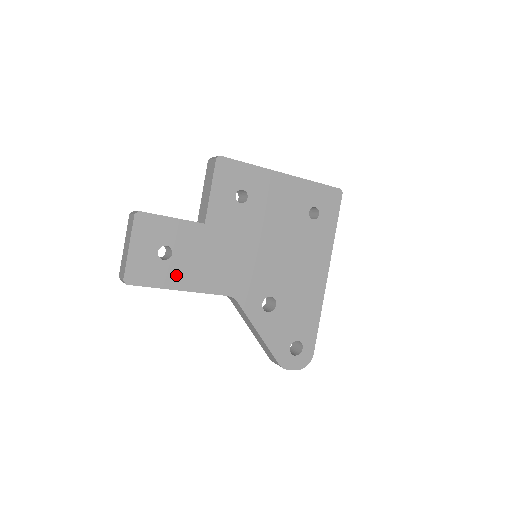
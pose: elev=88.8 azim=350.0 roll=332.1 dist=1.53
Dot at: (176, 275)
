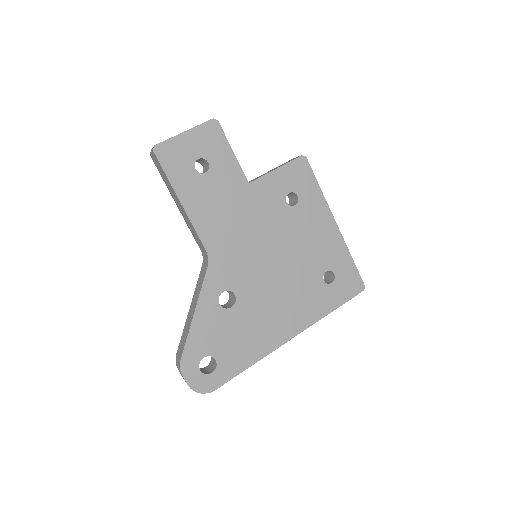
Dot at: (191, 189)
